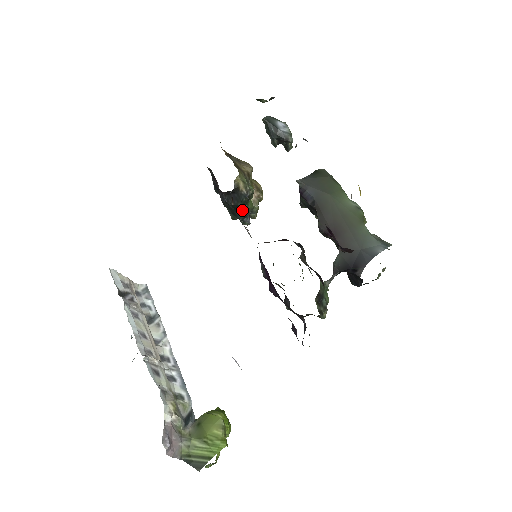
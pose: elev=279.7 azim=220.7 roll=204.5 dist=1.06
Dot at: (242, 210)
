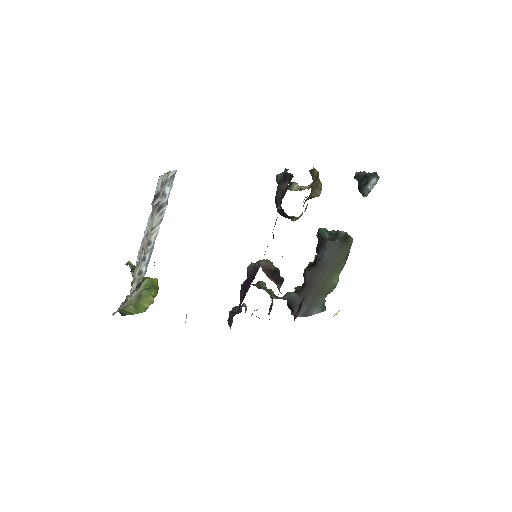
Dot at: occluded
